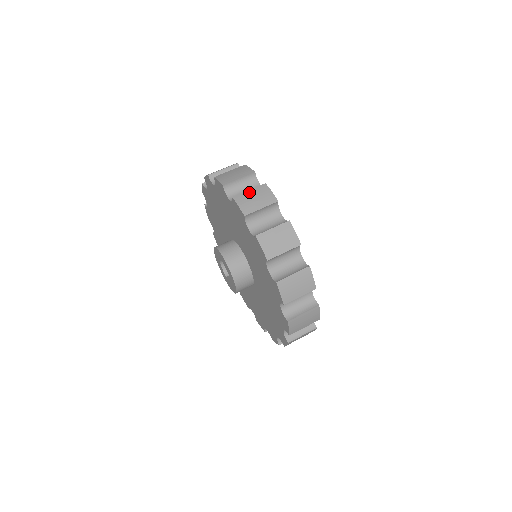
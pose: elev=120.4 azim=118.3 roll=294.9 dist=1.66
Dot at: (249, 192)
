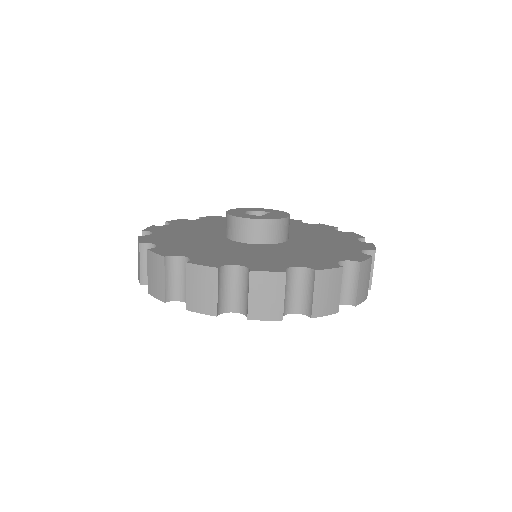
Dot at: (148, 274)
